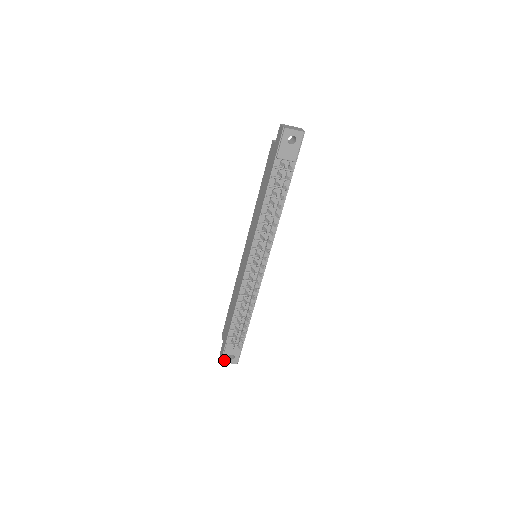
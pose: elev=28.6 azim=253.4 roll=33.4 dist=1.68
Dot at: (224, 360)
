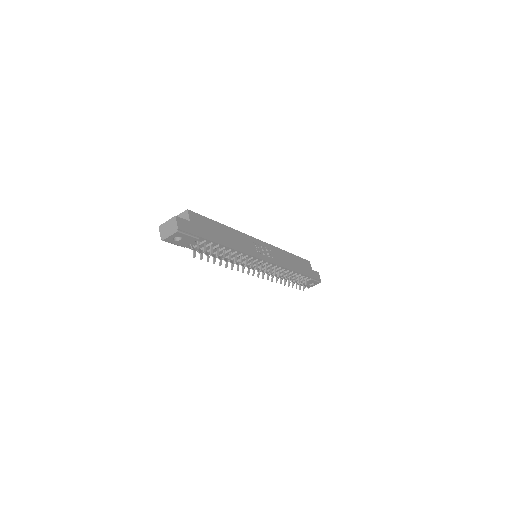
Dot at: (309, 287)
